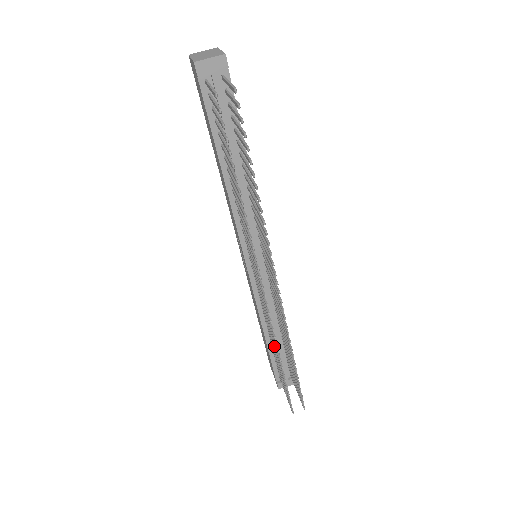
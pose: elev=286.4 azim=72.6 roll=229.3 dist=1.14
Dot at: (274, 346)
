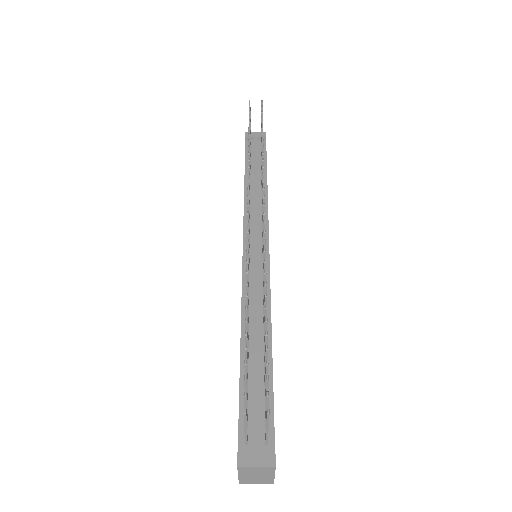
Dot at: occluded
